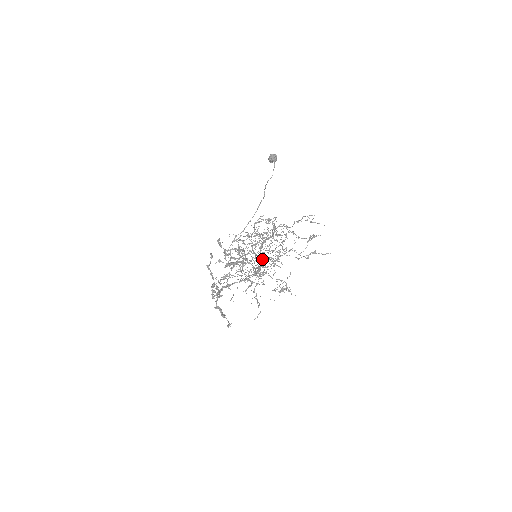
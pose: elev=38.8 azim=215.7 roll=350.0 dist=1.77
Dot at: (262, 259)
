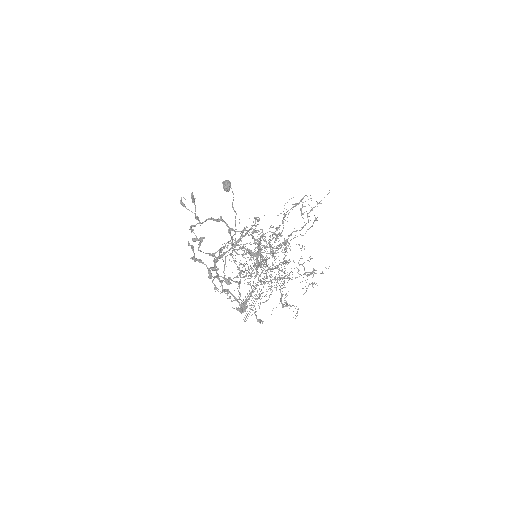
Dot at: occluded
